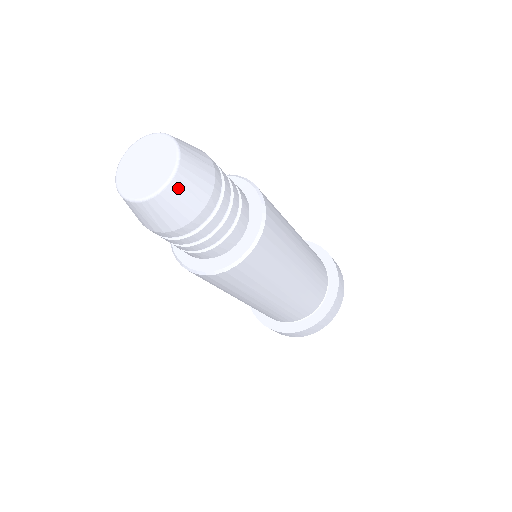
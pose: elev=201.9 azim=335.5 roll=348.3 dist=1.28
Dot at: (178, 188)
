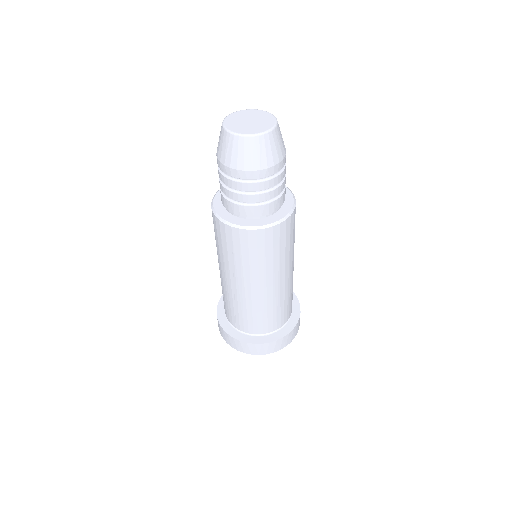
Dot at: (278, 132)
